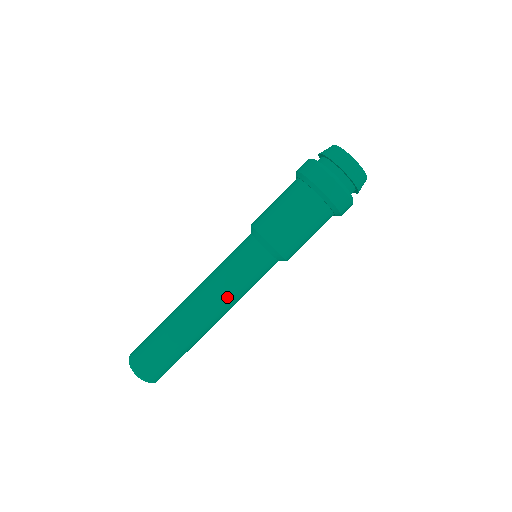
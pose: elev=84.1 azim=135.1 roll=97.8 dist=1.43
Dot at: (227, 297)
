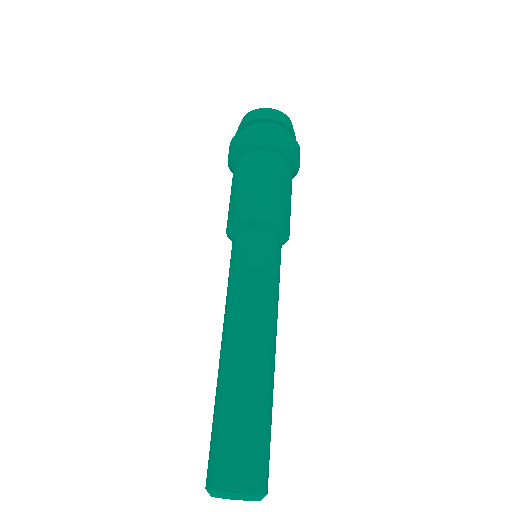
Dot at: (246, 304)
